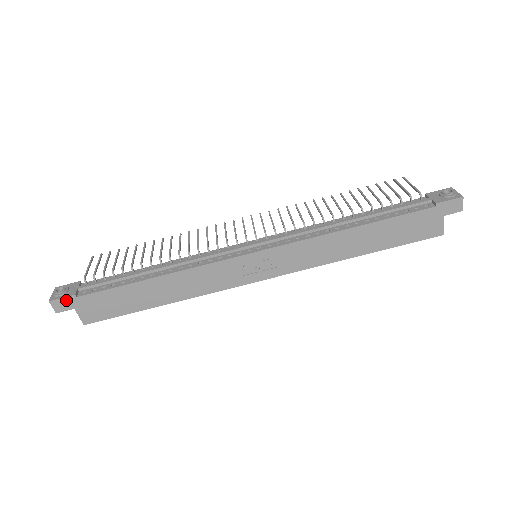
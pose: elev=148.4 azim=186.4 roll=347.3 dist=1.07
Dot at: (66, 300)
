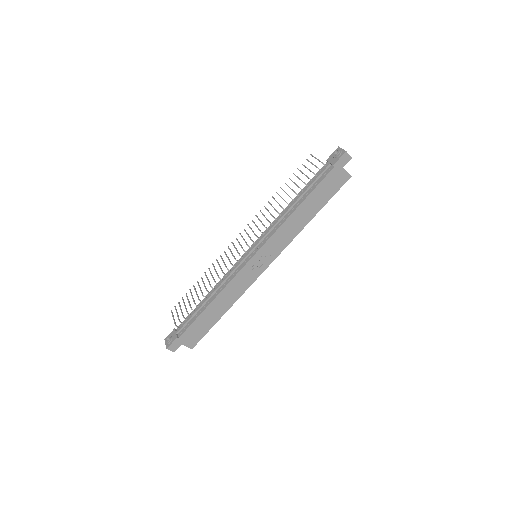
Dot at: (175, 343)
